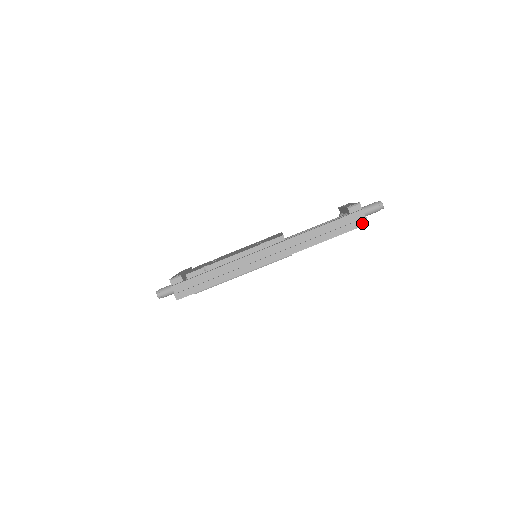
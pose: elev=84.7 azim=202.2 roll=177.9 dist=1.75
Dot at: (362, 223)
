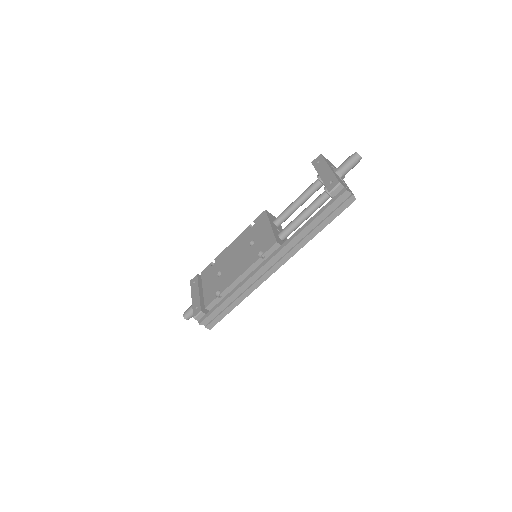
Dot at: (350, 202)
